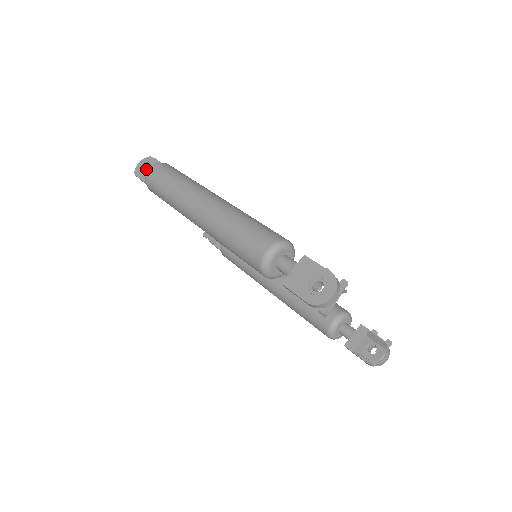
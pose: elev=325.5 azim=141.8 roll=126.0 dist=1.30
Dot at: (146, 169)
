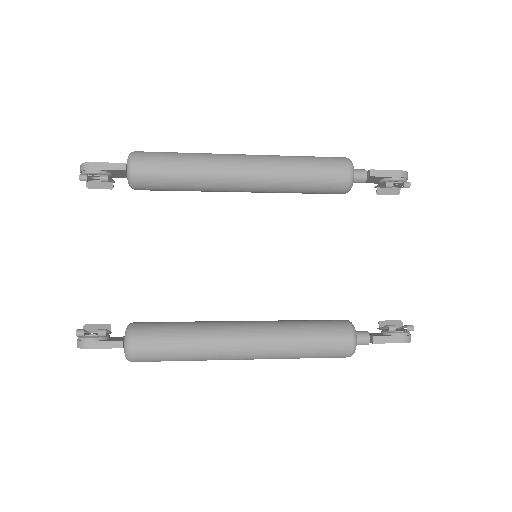
Dot at: occluded
